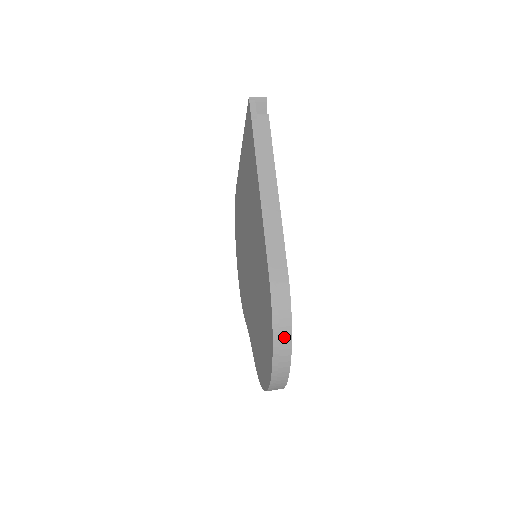
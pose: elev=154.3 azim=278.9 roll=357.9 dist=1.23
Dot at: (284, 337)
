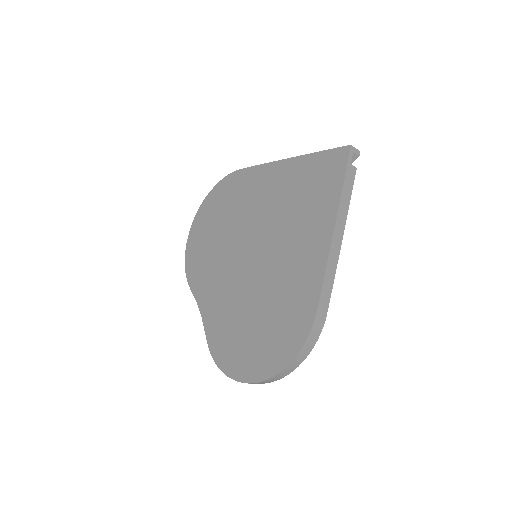
Dot at: (301, 358)
